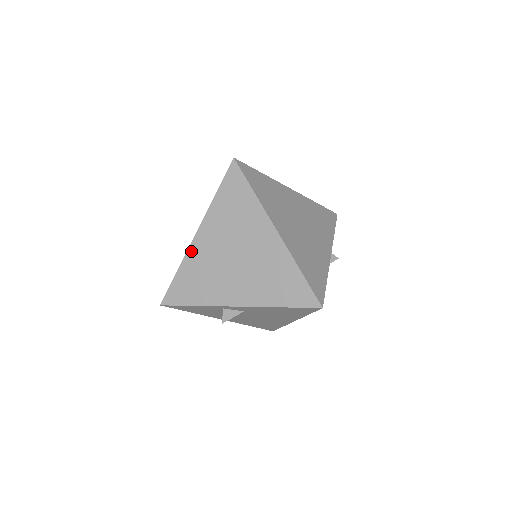
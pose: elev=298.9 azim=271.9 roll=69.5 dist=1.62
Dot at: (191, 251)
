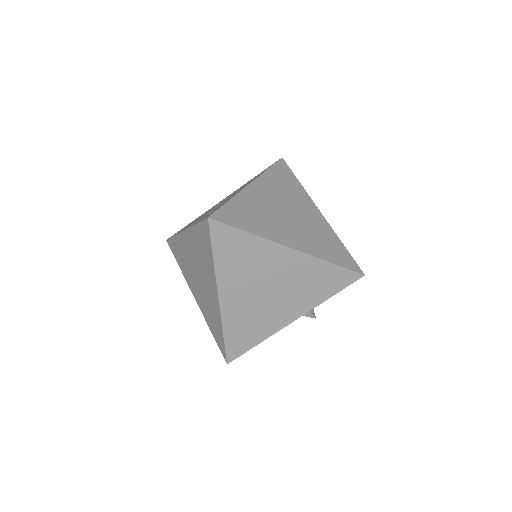
Dot at: (180, 237)
